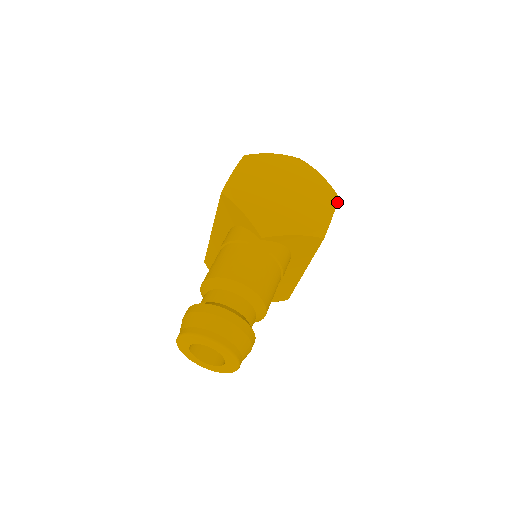
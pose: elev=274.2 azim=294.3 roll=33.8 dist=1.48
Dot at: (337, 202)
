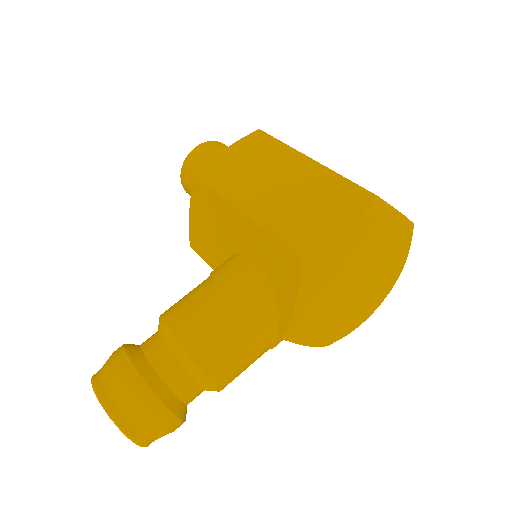
Dot at: (380, 304)
